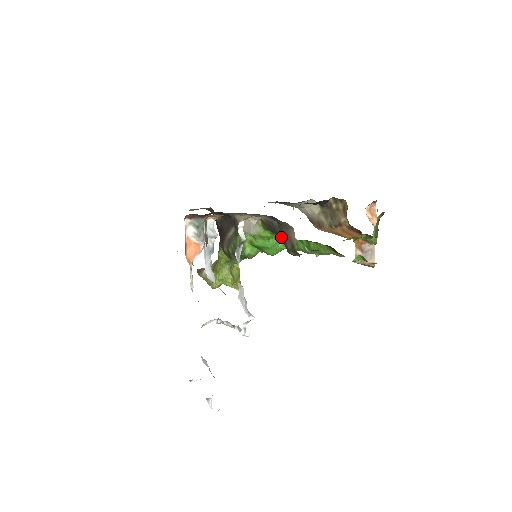
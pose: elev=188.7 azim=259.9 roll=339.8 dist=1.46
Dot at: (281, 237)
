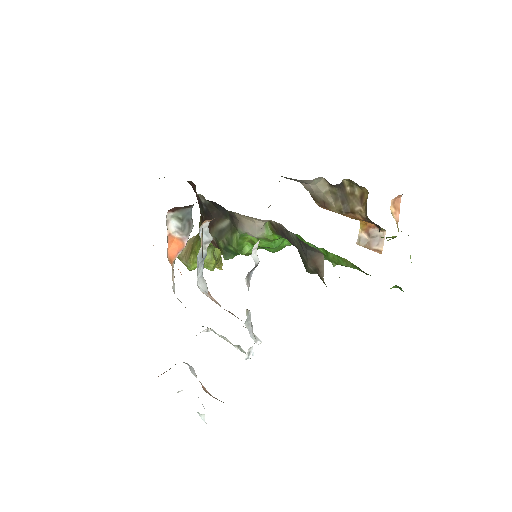
Dot at: (299, 252)
